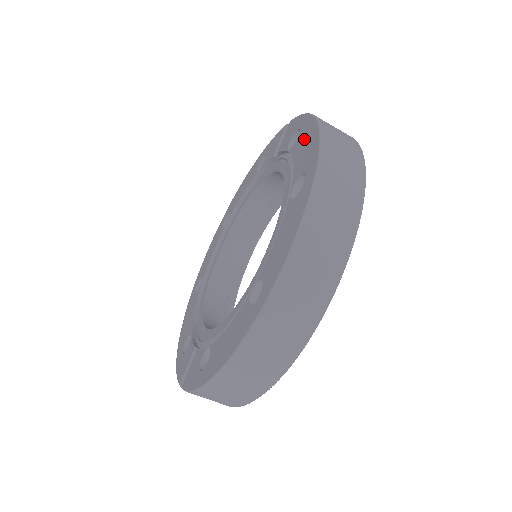
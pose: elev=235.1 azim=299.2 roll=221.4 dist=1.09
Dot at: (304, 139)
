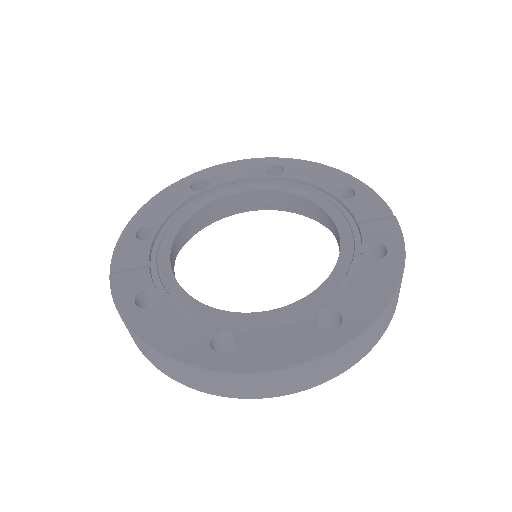
Dot at: (377, 279)
